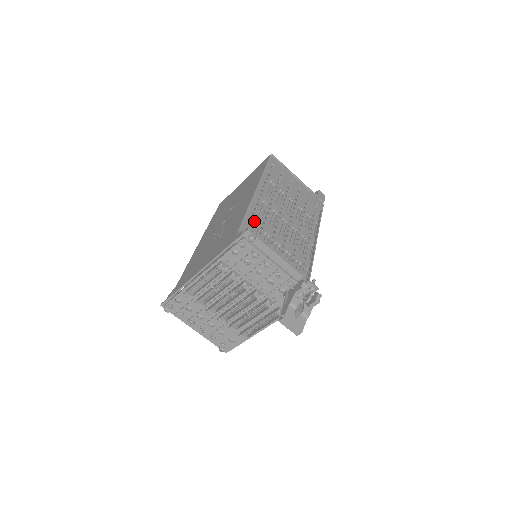
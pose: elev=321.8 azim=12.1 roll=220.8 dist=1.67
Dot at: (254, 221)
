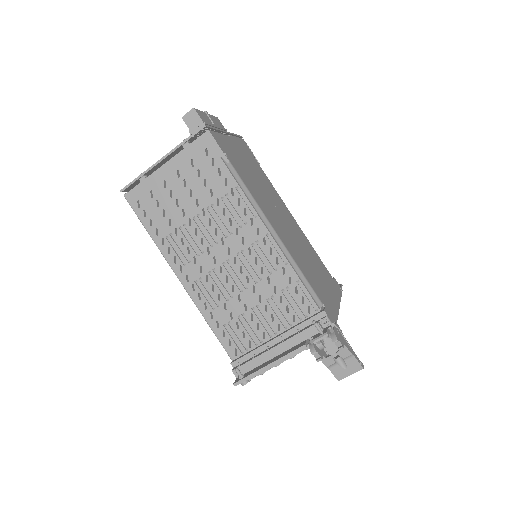
Dot at: (221, 323)
